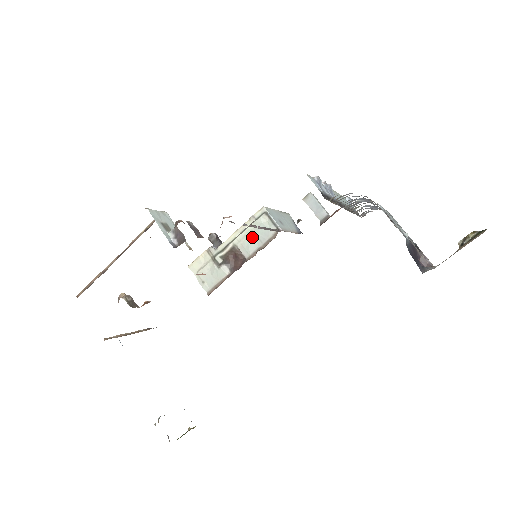
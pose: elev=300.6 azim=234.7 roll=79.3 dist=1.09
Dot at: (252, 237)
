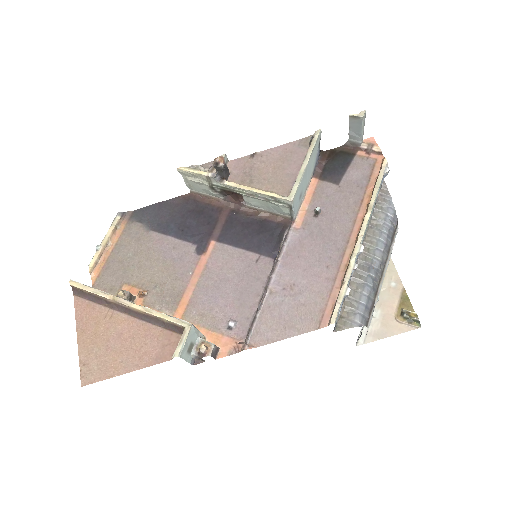
Dot at: (262, 203)
